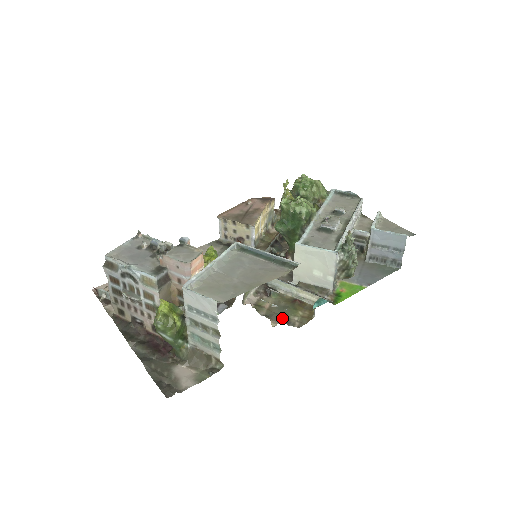
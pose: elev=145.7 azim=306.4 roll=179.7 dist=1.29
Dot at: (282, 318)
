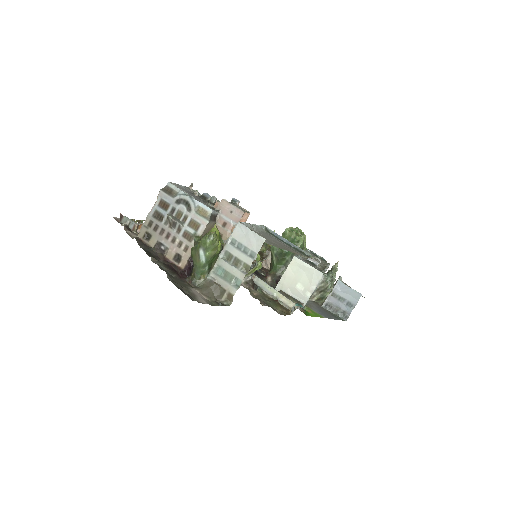
Dot at: (267, 304)
